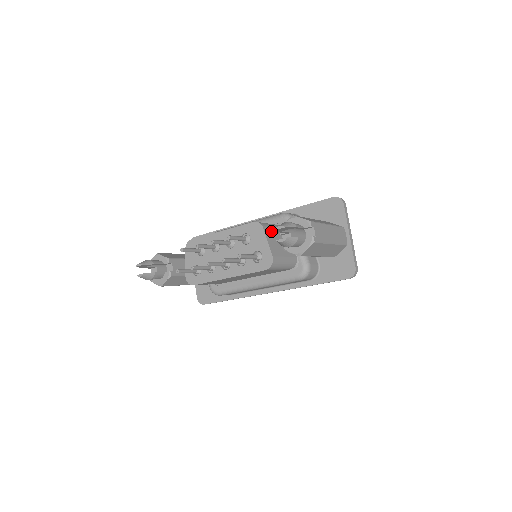
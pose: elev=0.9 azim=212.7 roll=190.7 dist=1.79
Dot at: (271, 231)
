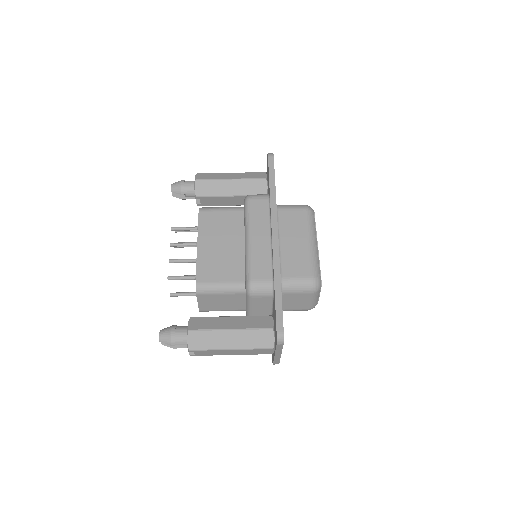
Dot at: (210, 296)
